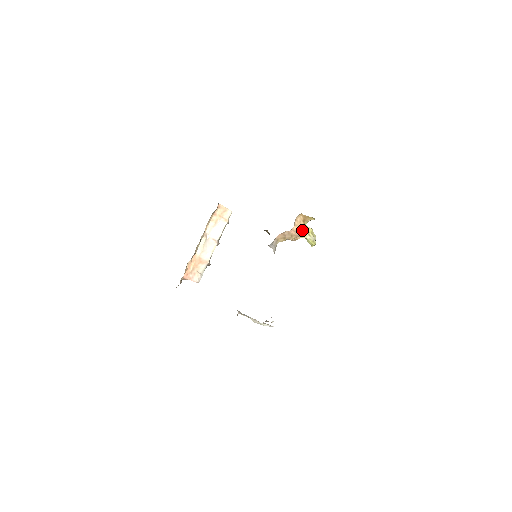
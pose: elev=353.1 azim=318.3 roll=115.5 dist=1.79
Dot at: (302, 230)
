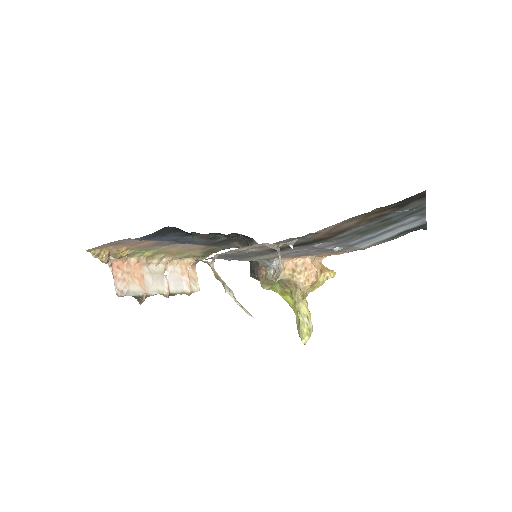
Dot at: (316, 277)
